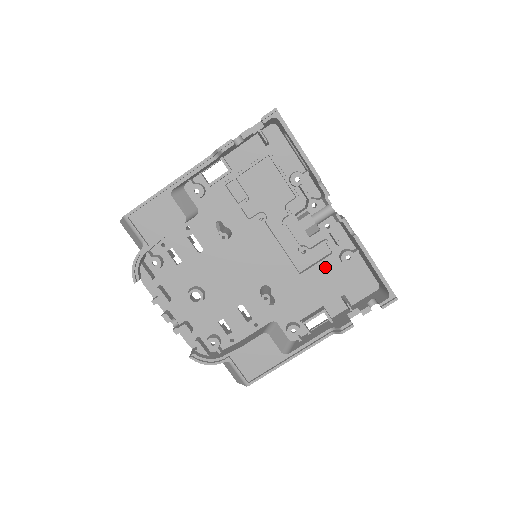
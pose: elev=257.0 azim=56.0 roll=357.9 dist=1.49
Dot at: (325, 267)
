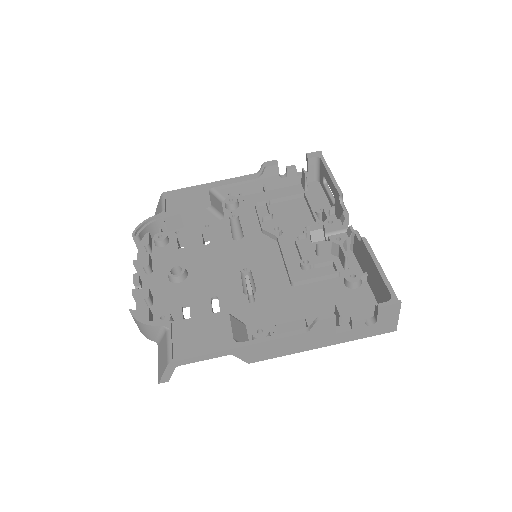
Dot at: (325, 286)
